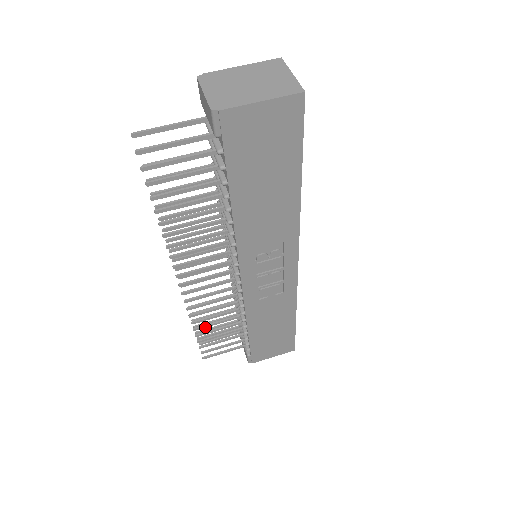
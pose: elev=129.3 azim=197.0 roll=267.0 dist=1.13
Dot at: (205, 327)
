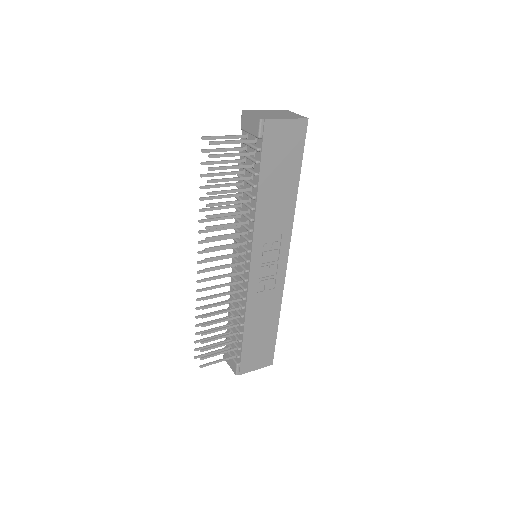
Dot at: (210, 324)
